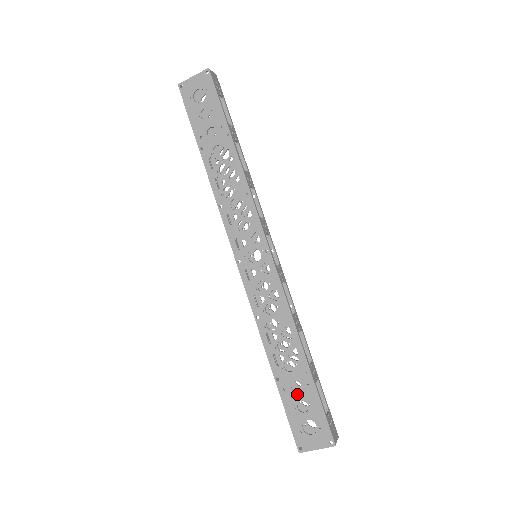
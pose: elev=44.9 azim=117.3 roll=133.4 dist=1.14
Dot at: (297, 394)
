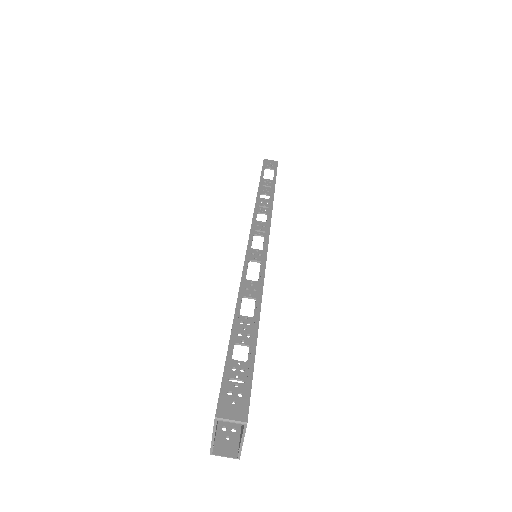
Dot at: occluded
